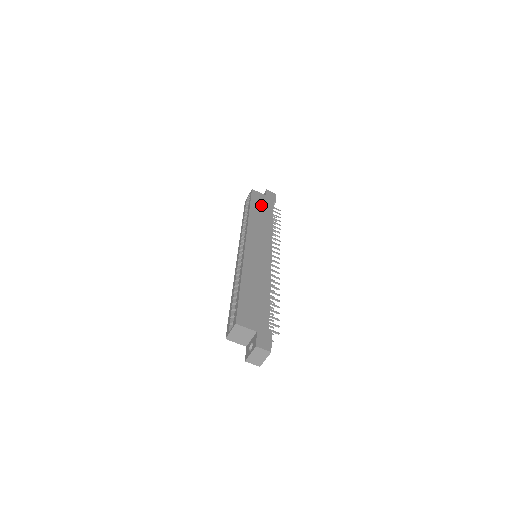
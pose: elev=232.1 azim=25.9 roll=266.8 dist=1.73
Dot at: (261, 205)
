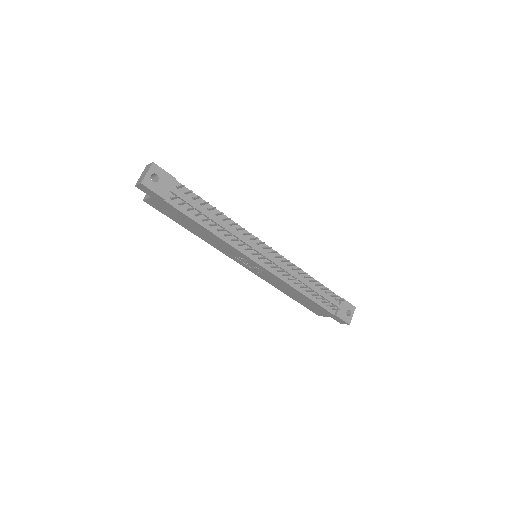
Dot at: occluded
